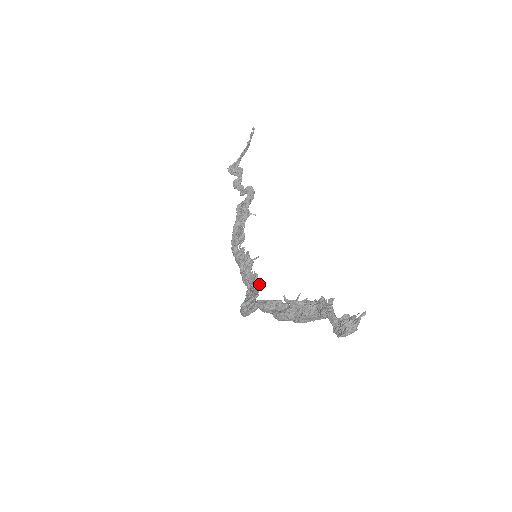
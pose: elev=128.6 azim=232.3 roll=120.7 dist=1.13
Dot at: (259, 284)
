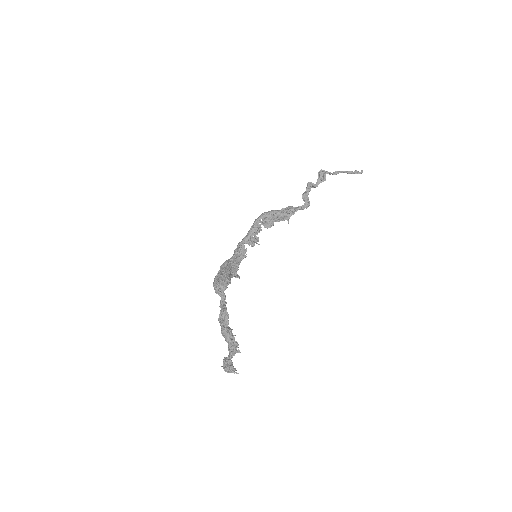
Dot at: occluded
